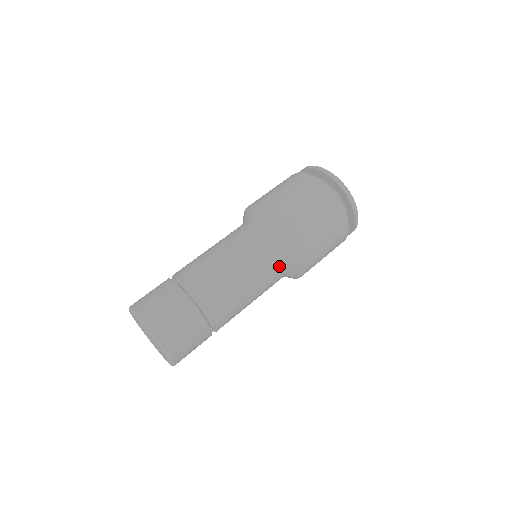
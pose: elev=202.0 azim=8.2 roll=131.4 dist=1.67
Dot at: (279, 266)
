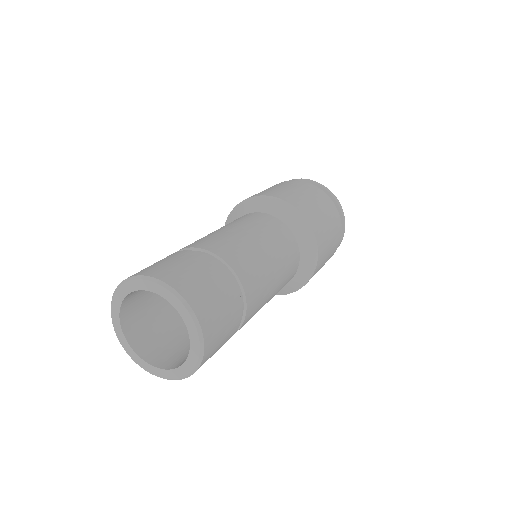
Dot at: (293, 249)
